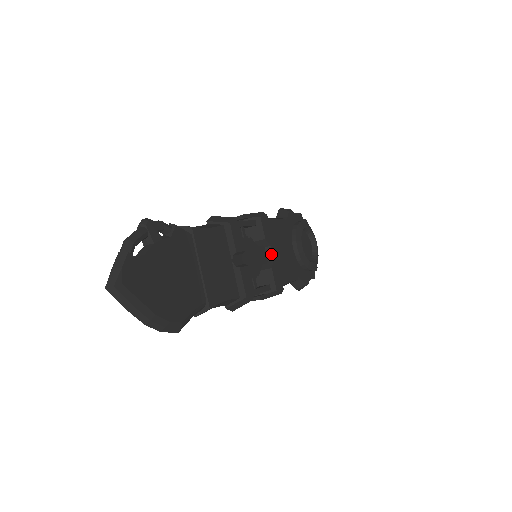
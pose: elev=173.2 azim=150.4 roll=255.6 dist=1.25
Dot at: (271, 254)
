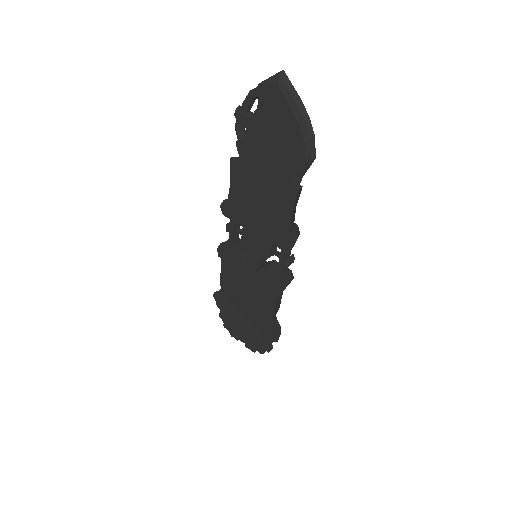
Dot at: occluded
